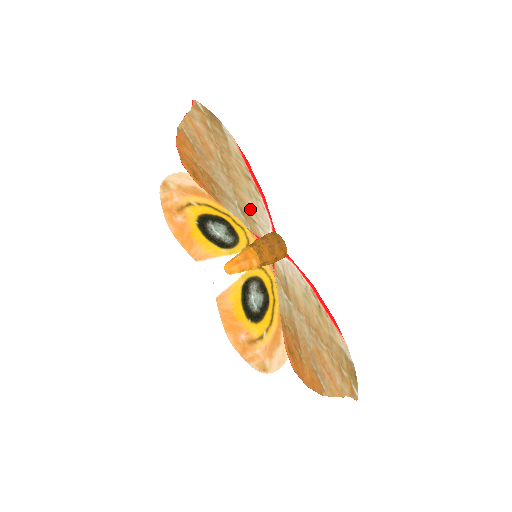
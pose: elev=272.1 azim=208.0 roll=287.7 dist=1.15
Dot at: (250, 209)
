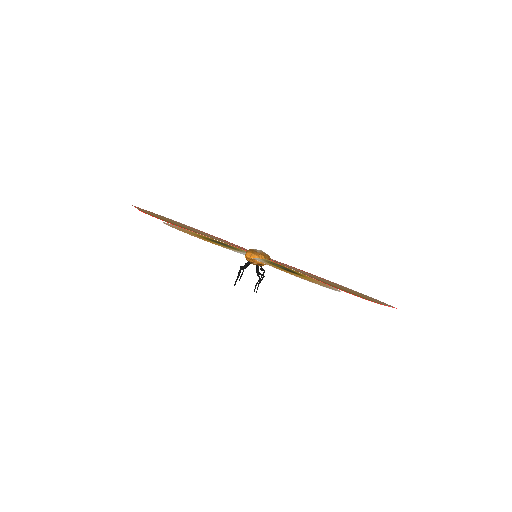
Dot at: occluded
